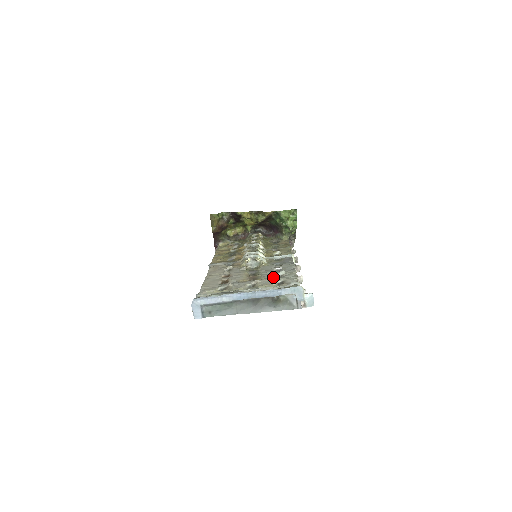
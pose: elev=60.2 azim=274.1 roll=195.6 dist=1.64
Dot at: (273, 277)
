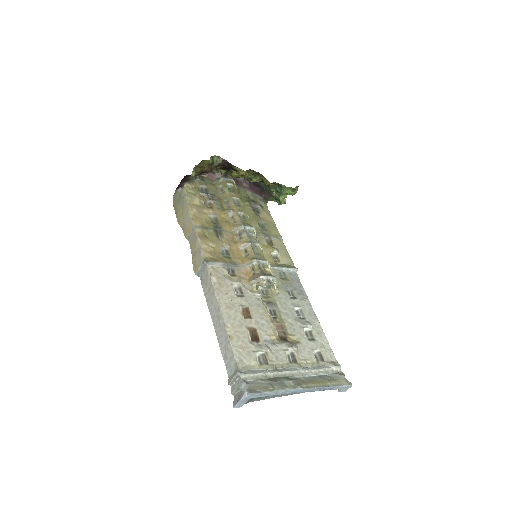
Dot at: (305, 338)
